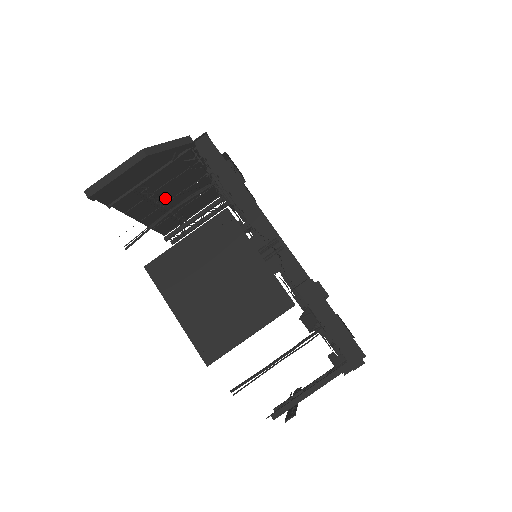
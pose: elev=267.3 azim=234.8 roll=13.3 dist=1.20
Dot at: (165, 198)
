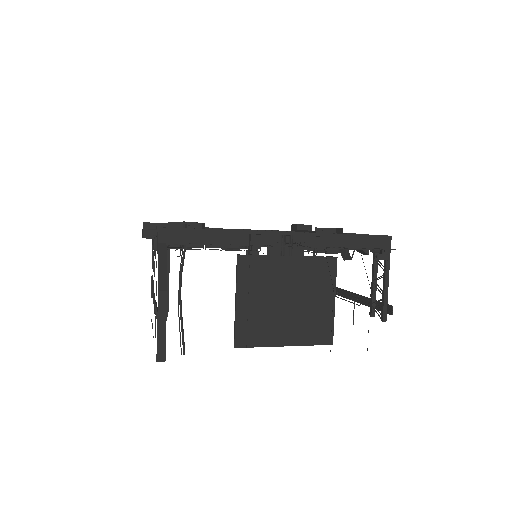
Dot at: occluded
